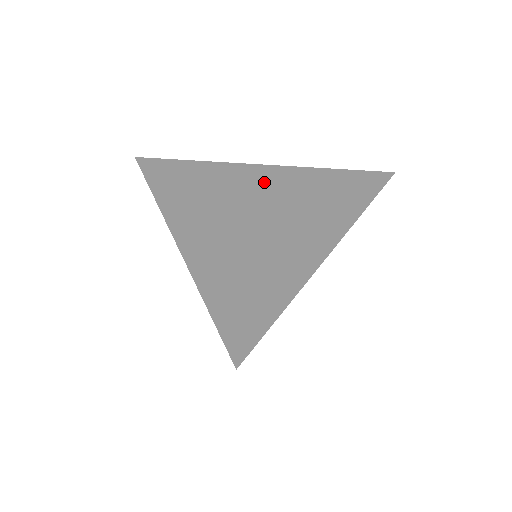
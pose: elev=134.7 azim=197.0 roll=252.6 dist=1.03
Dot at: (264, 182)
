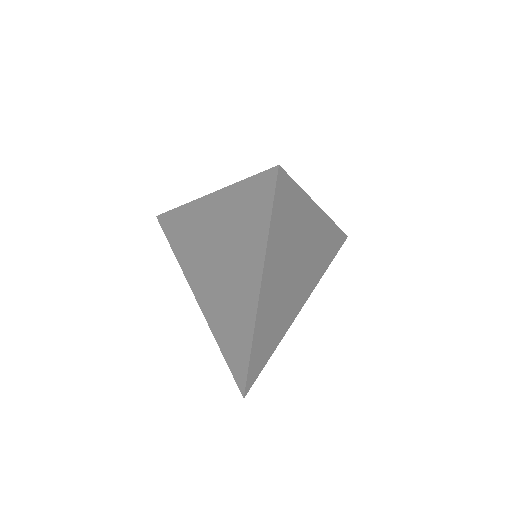
Dot at: (210, 221)
